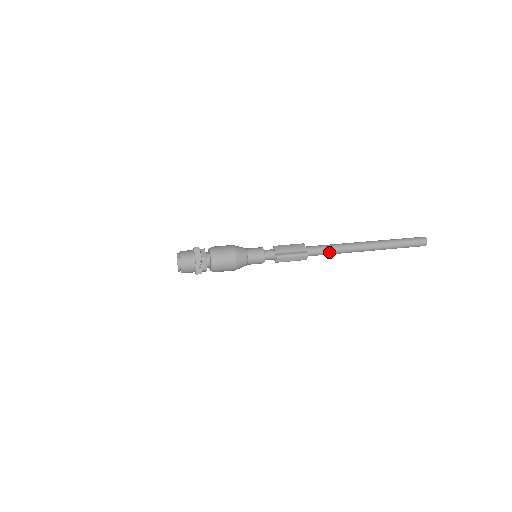
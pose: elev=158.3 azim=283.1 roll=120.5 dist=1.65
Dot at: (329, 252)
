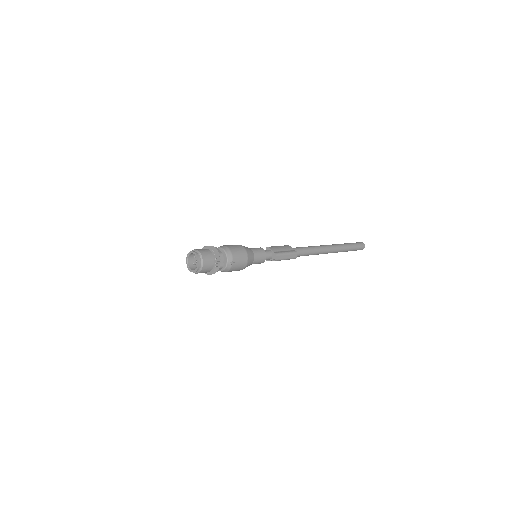
Dot at: (308, 252)
